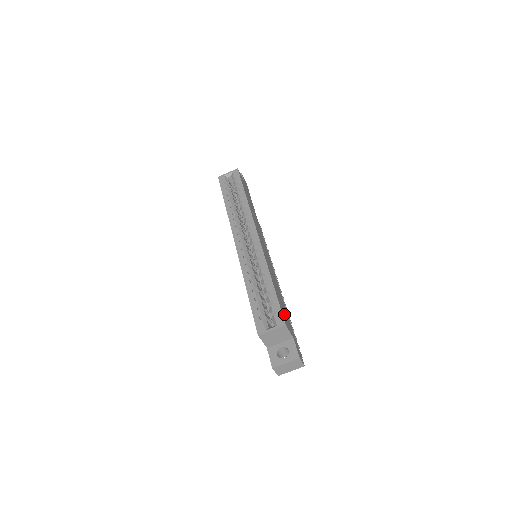
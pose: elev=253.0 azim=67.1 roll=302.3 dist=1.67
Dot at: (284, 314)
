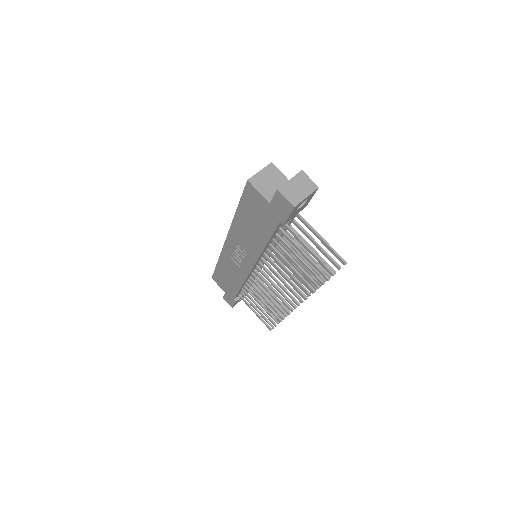
Dot at: occluded
